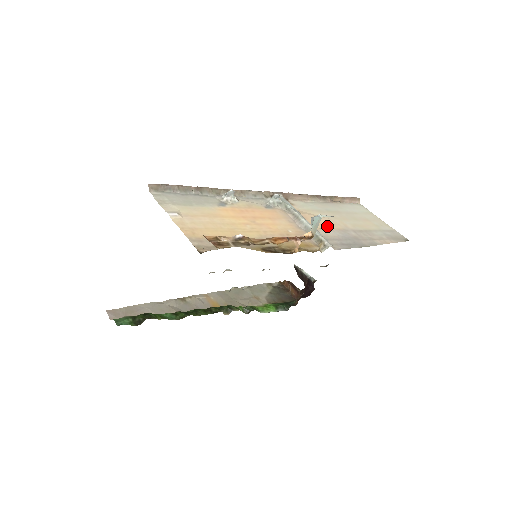
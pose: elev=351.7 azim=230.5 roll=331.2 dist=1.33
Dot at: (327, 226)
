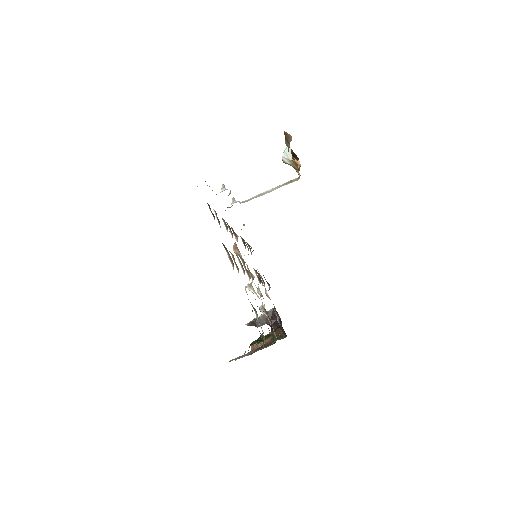
Dot at: occluded
